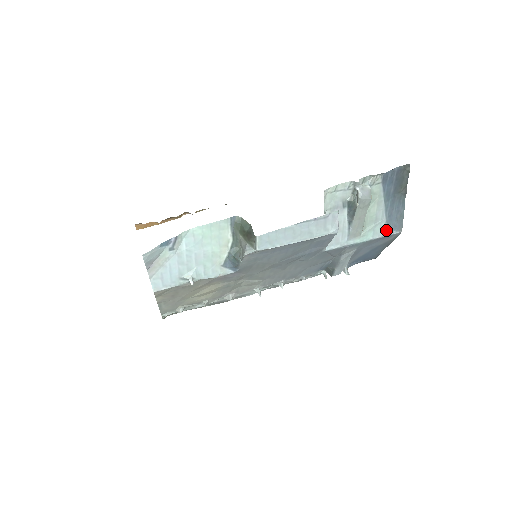
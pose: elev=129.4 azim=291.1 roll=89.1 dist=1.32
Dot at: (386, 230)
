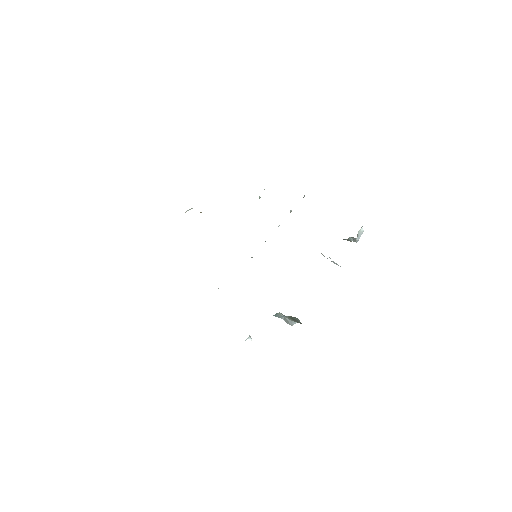
Dot at: occluded
